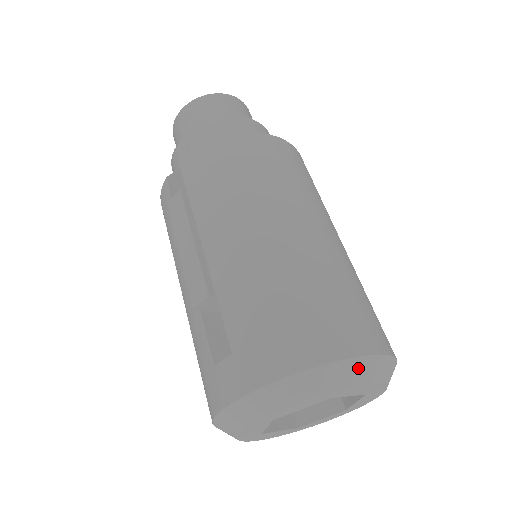
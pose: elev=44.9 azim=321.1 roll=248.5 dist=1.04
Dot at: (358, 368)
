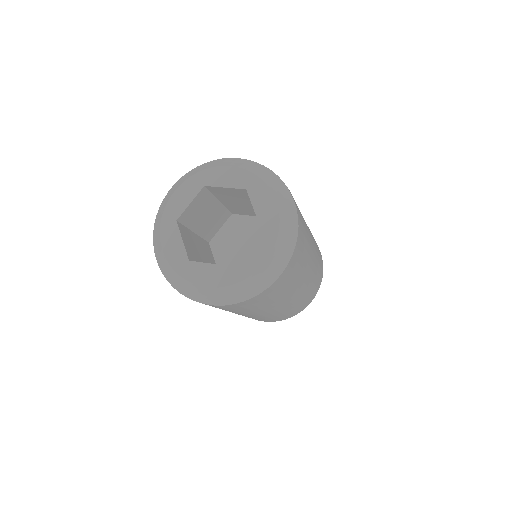
Dot at: (276, 182)
